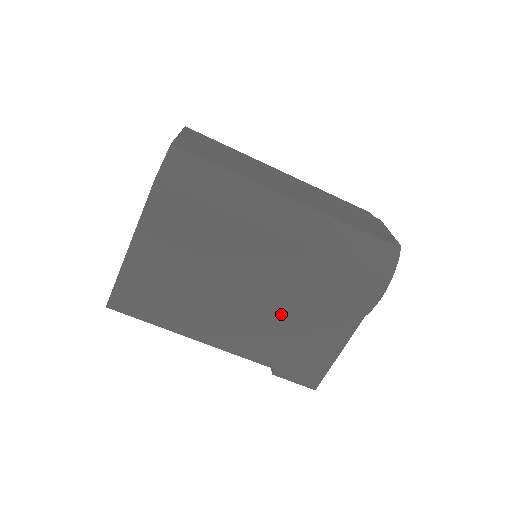
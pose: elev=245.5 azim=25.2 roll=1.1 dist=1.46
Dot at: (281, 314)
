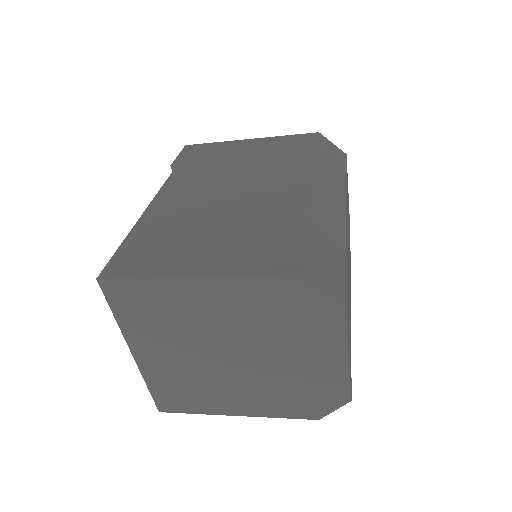
Dot at: occluded
